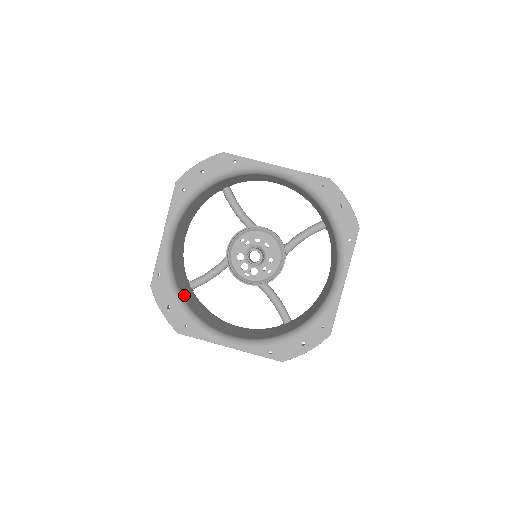
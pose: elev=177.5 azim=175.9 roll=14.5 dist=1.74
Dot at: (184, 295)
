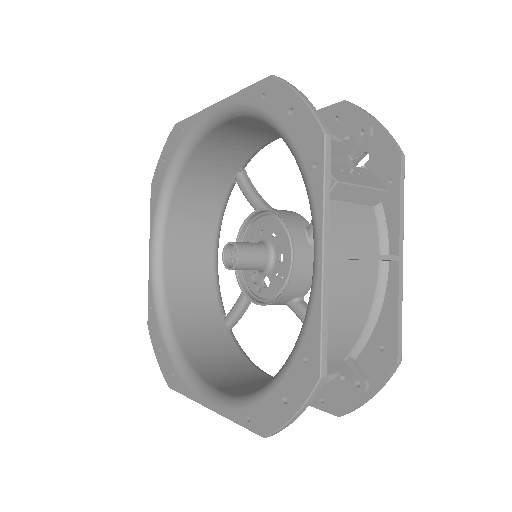
Dot at: (184, 333)
